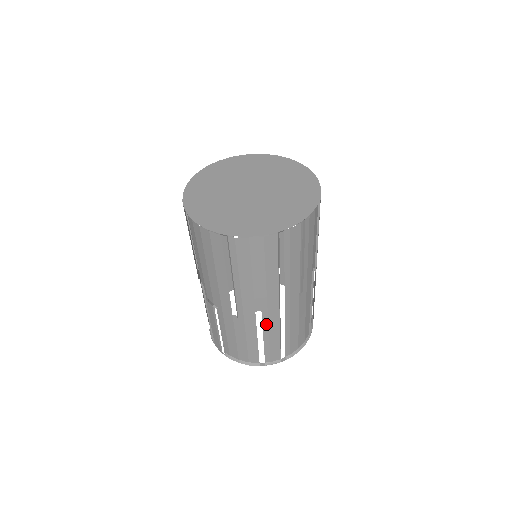
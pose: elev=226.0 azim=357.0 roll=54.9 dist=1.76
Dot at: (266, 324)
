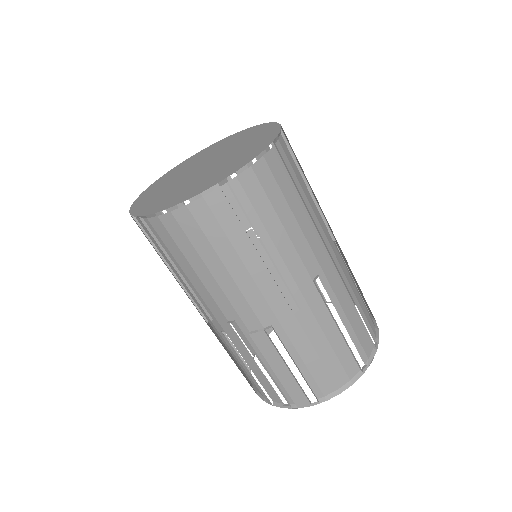
Dot at: (333, 297)
